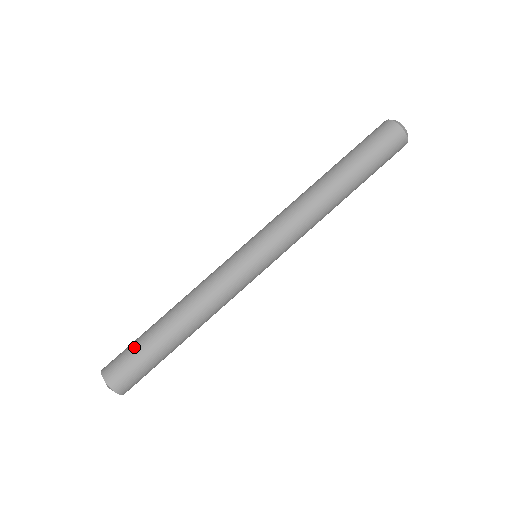
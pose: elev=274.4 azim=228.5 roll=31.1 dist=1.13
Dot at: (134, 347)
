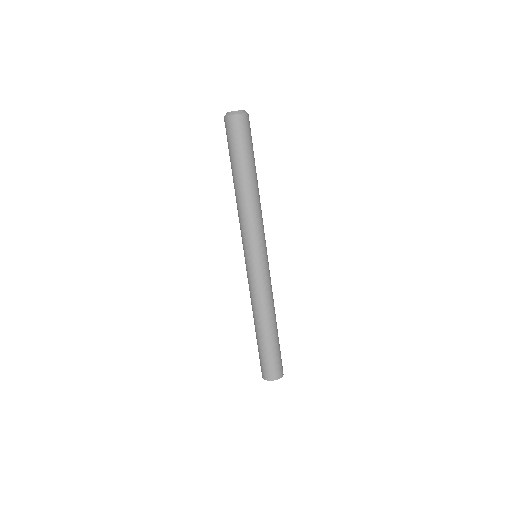
Dot at: (258, 351)
